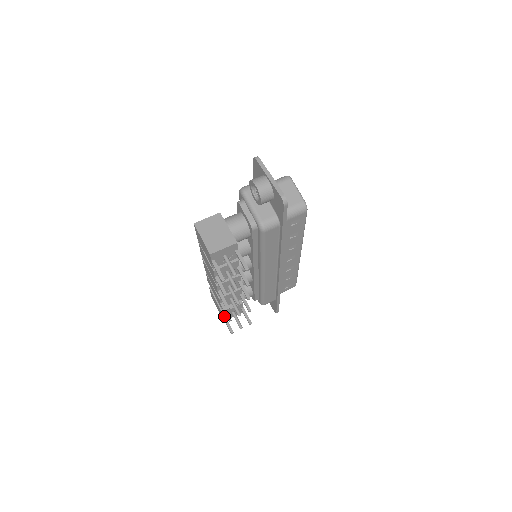
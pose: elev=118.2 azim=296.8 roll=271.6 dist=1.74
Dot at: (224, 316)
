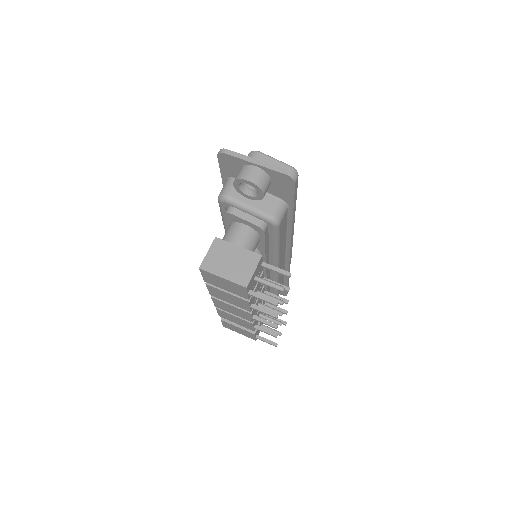
Dot at: (256, 336)
